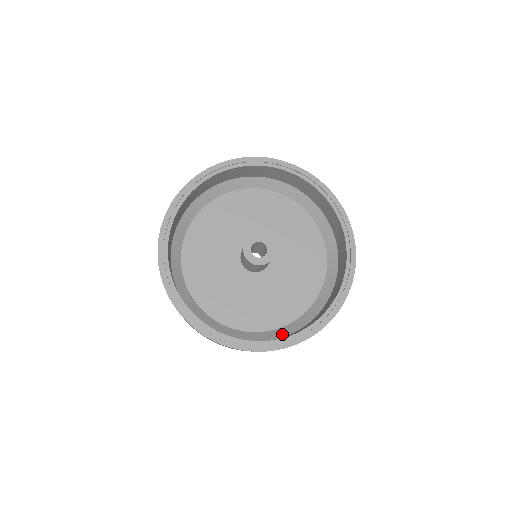
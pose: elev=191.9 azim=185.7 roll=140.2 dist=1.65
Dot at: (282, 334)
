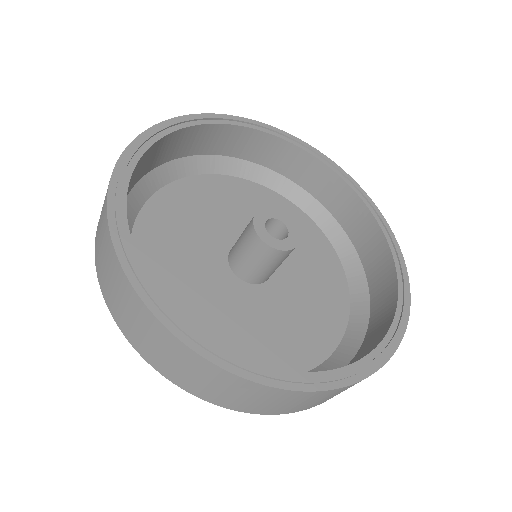
Dot at: (362, 321)
